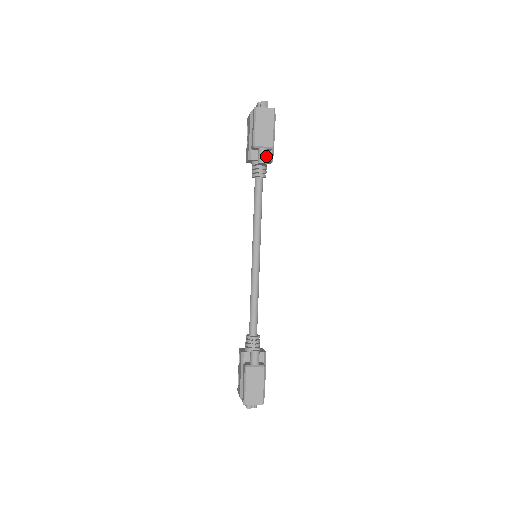
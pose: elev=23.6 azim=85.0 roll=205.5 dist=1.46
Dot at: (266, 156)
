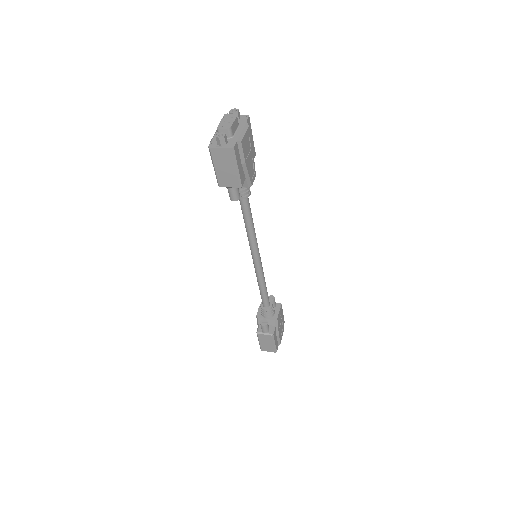
Dot at: (236, 193)
